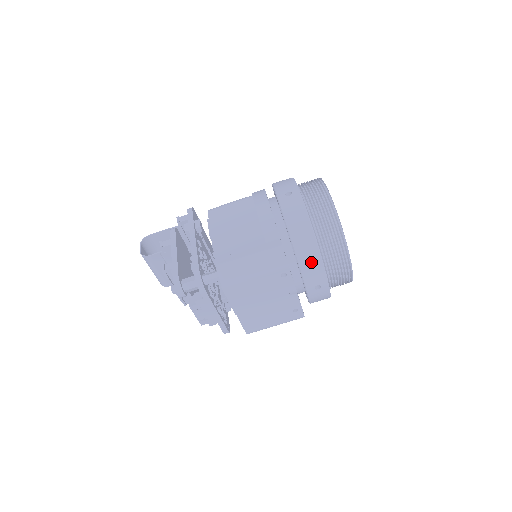
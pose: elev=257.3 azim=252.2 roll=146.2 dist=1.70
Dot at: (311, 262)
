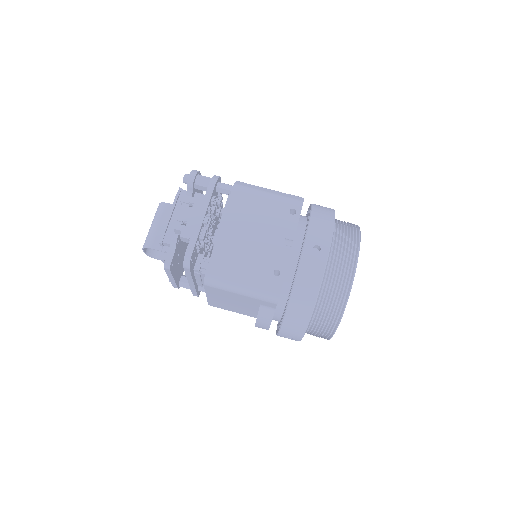
Dot at: (323, 221)
